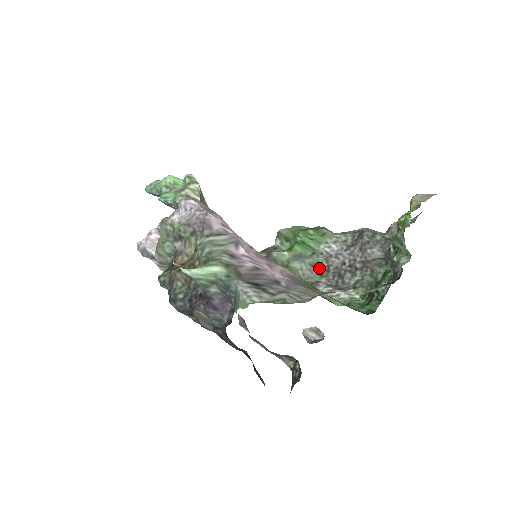
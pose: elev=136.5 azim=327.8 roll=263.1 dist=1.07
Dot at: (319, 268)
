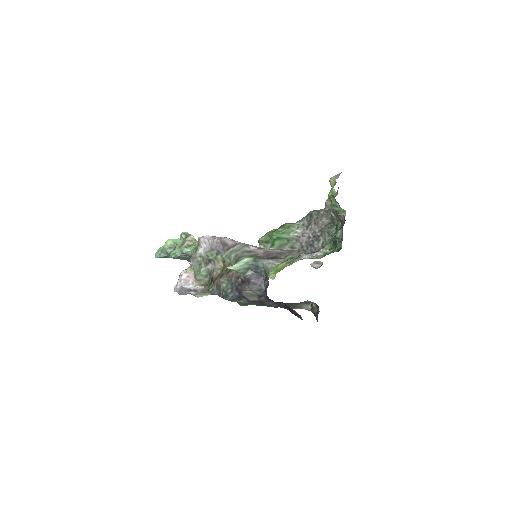
Dot at: (296, 248)
